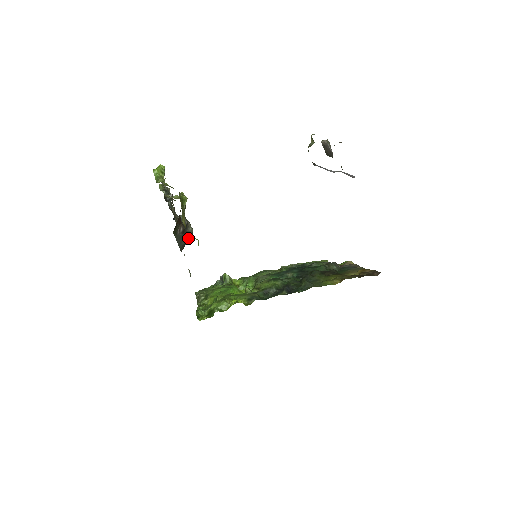
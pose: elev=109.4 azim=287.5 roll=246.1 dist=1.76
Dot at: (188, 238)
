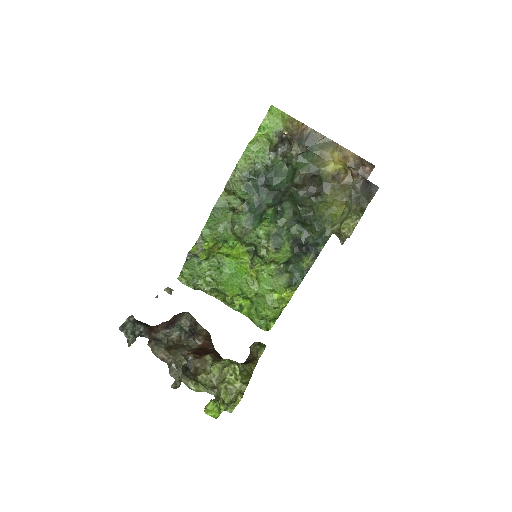
Dot at: (197, 323)
